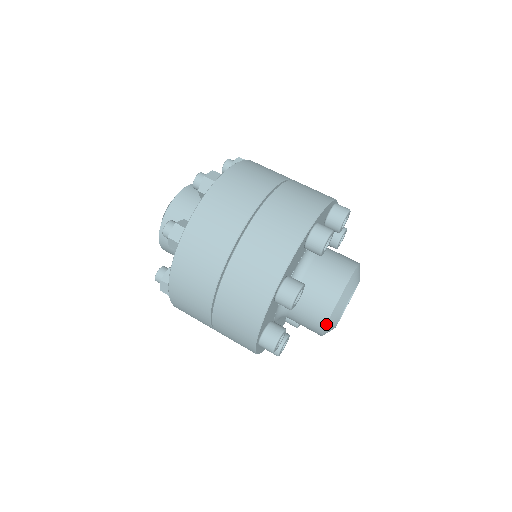
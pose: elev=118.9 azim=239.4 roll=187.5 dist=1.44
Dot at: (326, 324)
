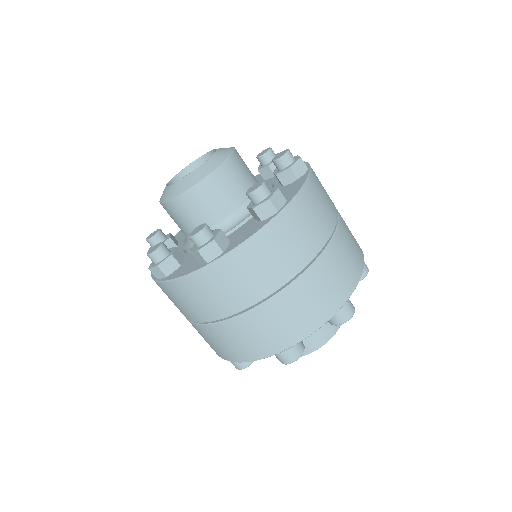
Dot at: occluded
